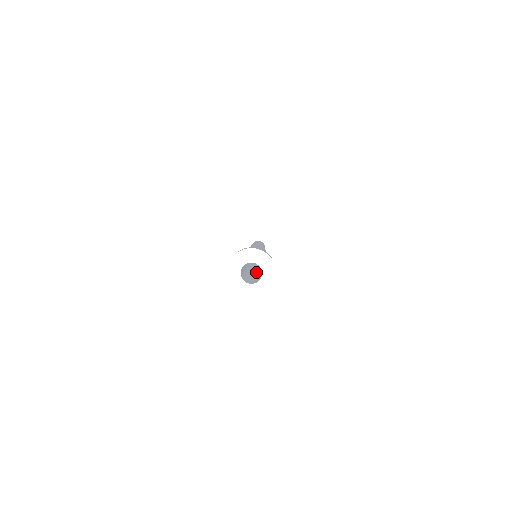
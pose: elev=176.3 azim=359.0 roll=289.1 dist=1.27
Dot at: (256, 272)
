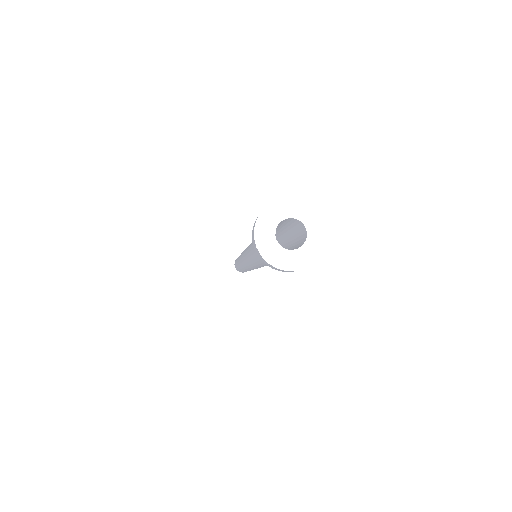
Dot at: occluded
